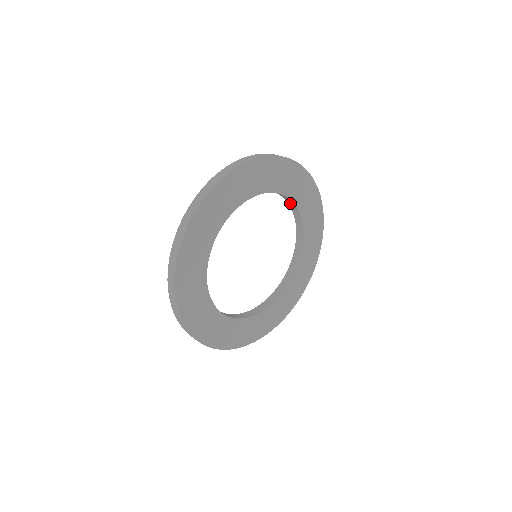
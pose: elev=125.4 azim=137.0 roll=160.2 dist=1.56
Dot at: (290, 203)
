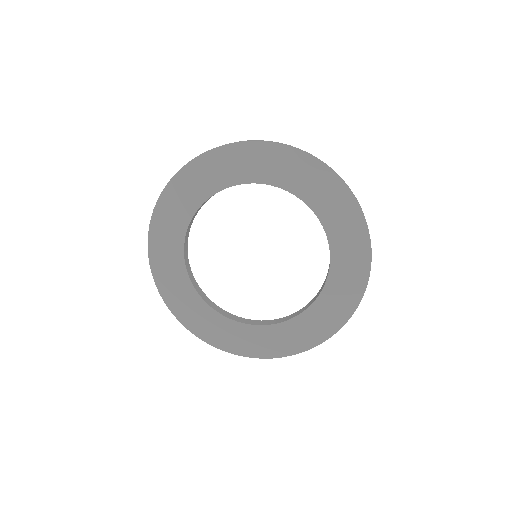
Dot at: occluded
